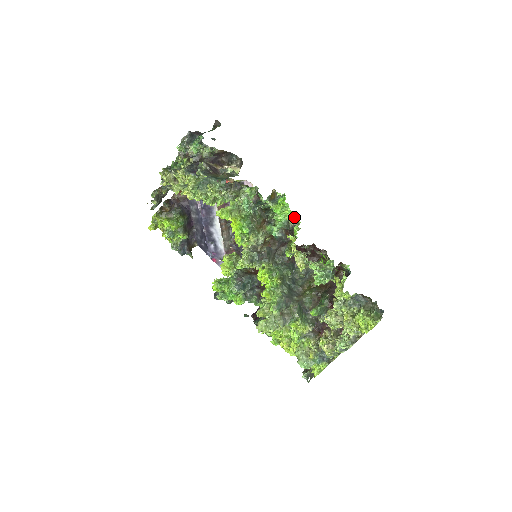
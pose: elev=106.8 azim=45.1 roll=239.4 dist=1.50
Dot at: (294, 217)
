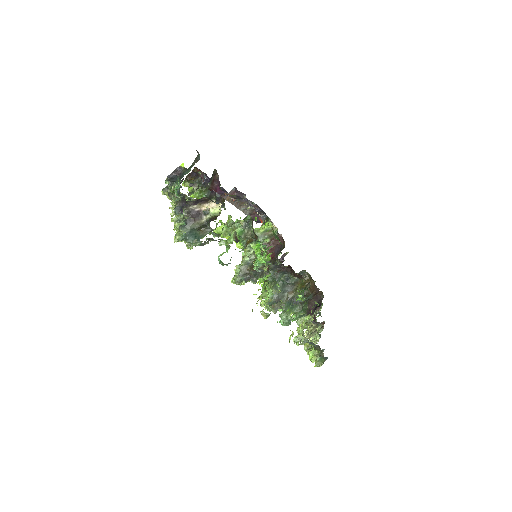
Dot at: (265, 269)
